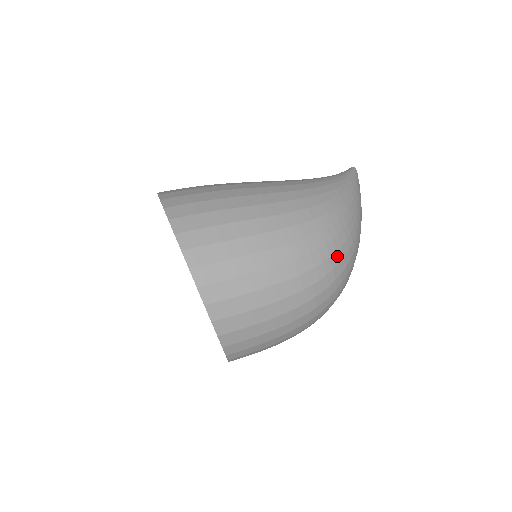
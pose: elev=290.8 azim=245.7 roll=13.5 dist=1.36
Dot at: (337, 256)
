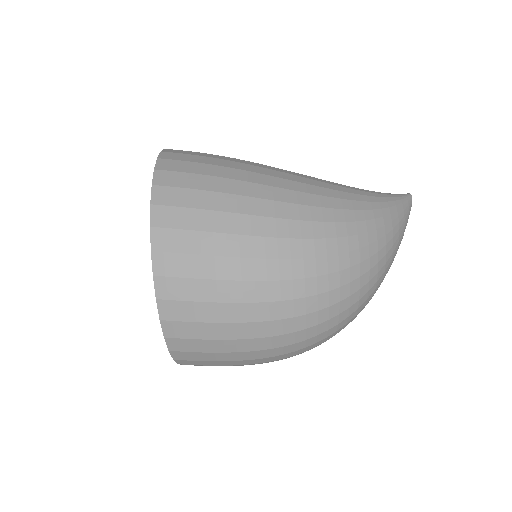
Dot at: (340, 277)
